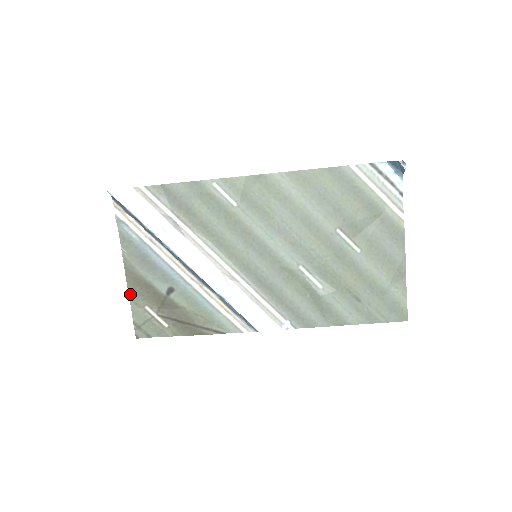
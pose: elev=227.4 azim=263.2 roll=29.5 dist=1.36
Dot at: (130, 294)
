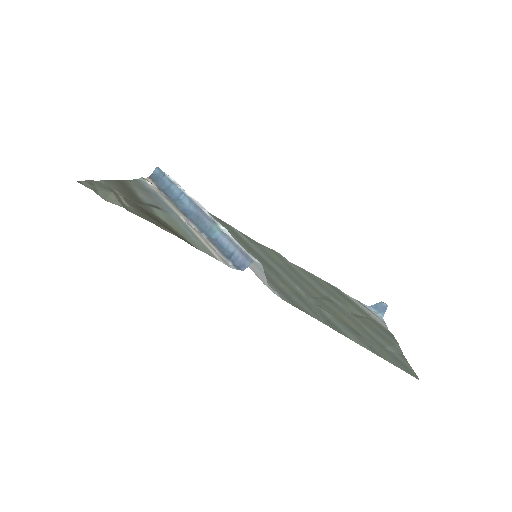
Dot at: (108, 181)
